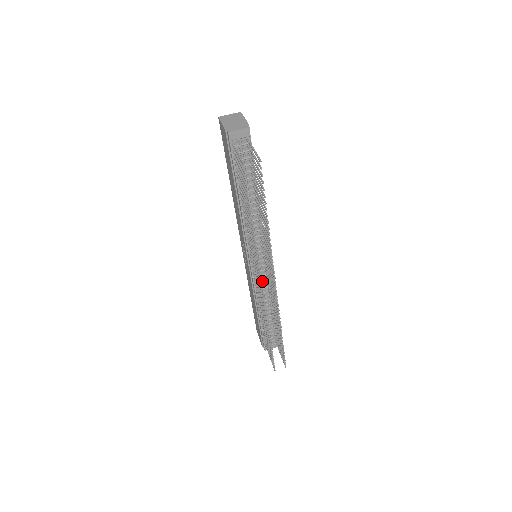
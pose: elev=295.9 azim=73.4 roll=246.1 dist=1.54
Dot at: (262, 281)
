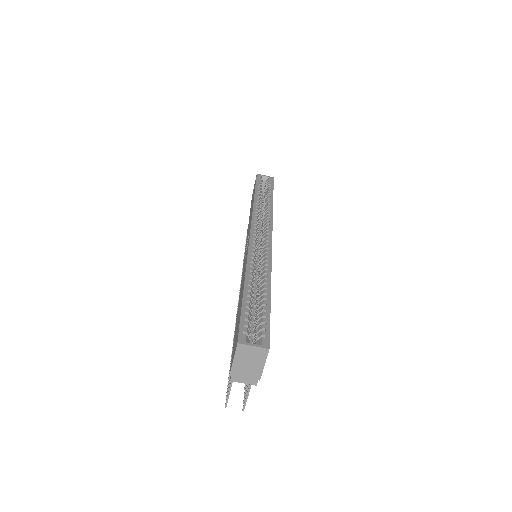
Dot at: occluded
